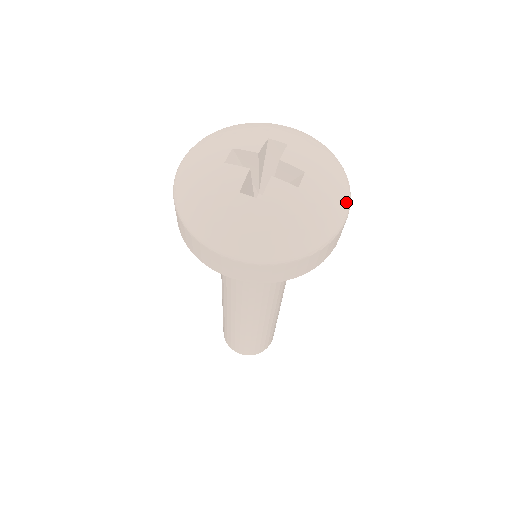
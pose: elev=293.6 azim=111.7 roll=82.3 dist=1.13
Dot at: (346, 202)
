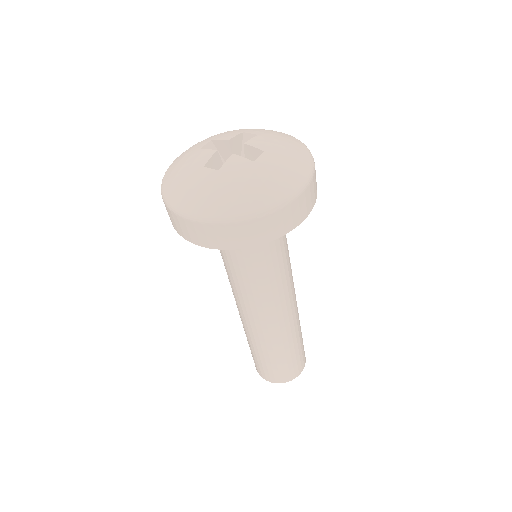
Dot at: (303, 177)
